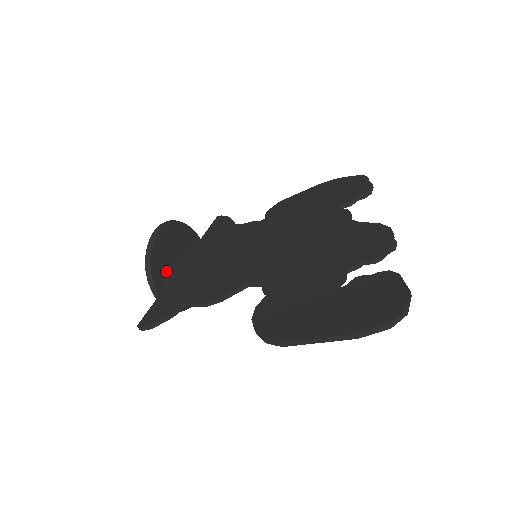
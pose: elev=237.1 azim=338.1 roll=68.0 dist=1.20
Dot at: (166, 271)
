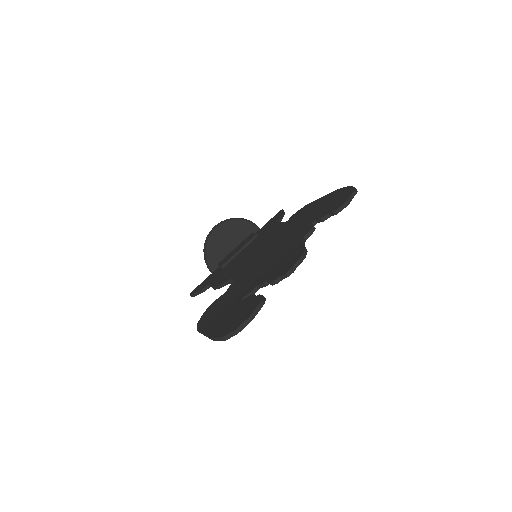
Dot at: (221, 256)
